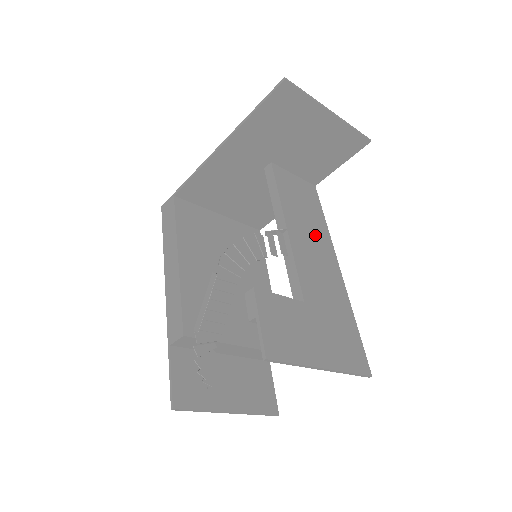
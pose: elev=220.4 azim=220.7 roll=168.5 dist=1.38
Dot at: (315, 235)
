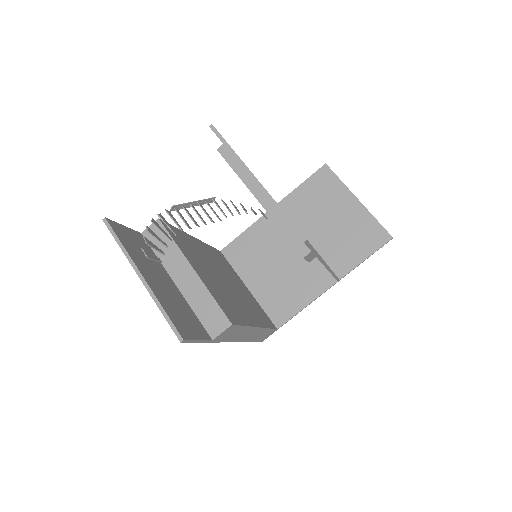
Dot at: occluded
